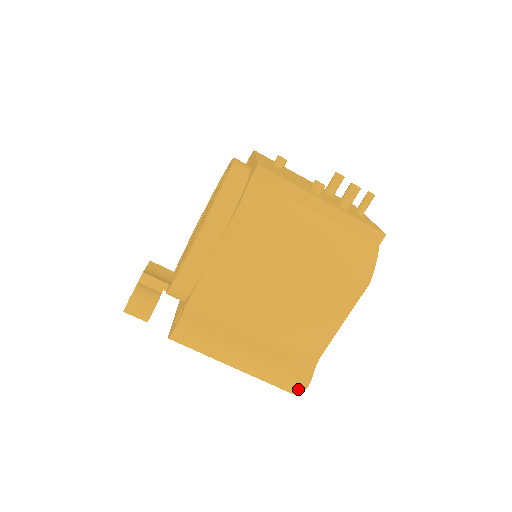
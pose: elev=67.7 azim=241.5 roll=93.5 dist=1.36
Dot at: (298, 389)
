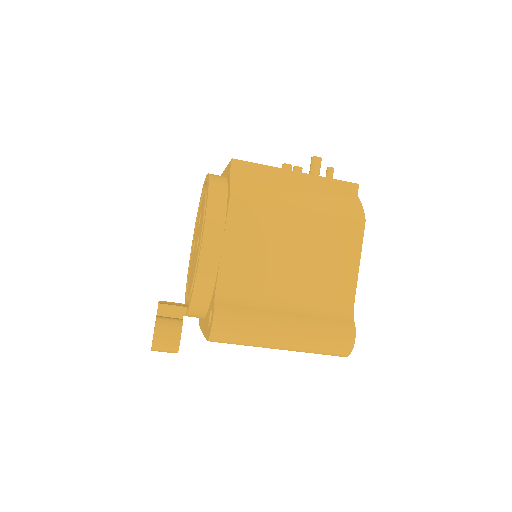
Dot at: (348, 344)
